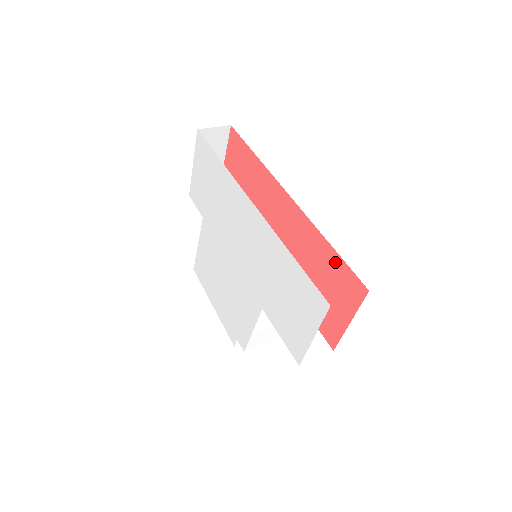
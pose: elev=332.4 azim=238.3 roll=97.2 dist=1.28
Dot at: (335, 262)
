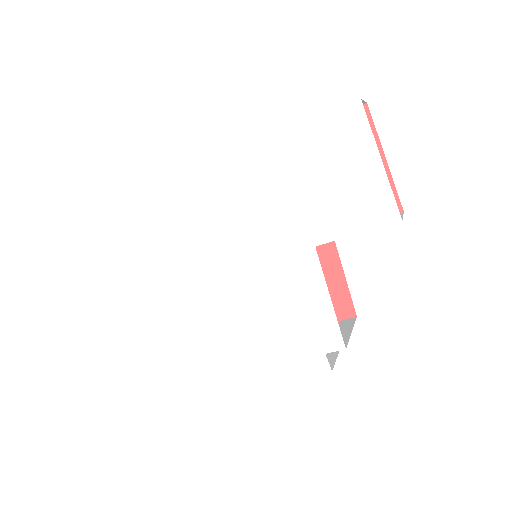
Dot at: occluded
